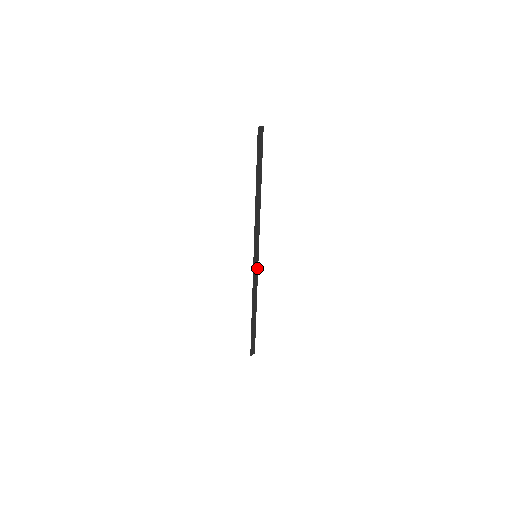
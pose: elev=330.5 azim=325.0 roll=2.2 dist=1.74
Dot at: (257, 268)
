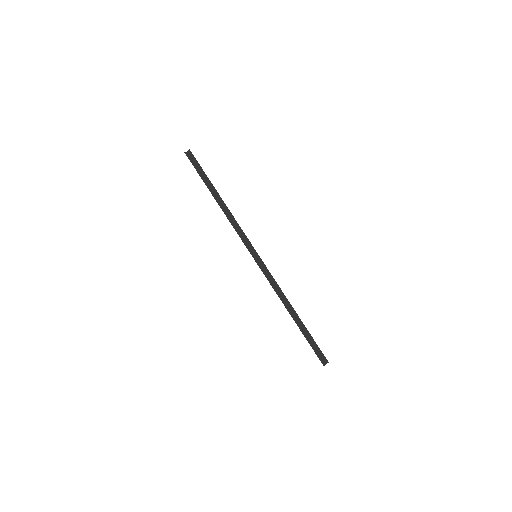
Dot at: (266, 267)
